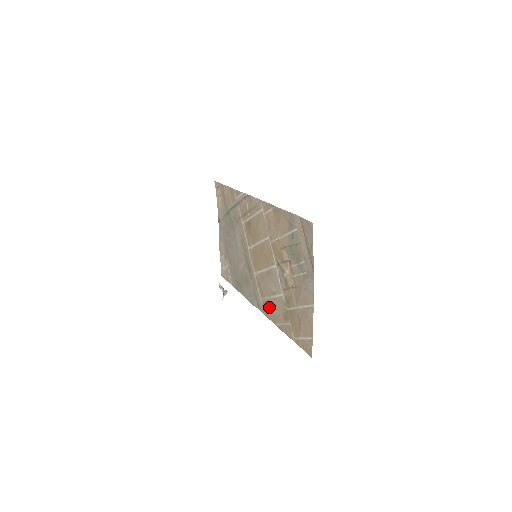
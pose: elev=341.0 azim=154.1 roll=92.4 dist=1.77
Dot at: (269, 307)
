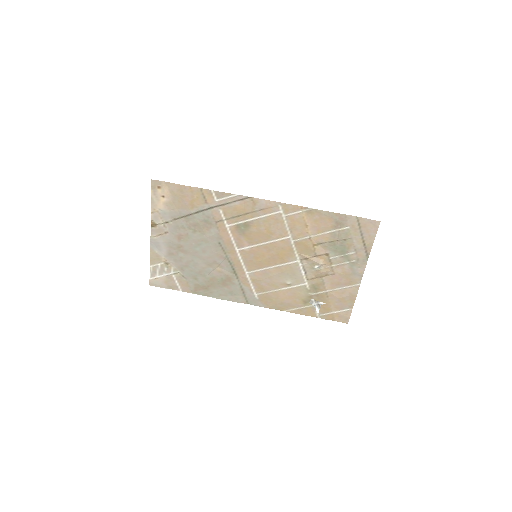
Dot at: (275, 298)
